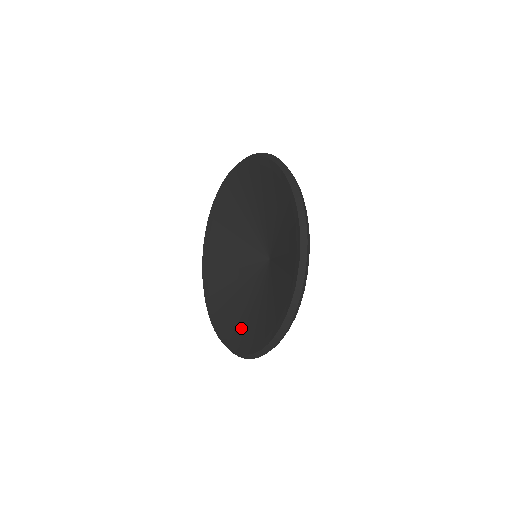
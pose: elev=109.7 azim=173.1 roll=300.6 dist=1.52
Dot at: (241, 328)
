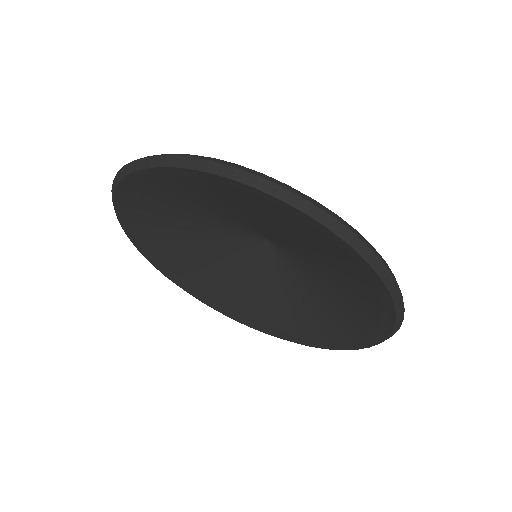
Dot at: (284, 320)
